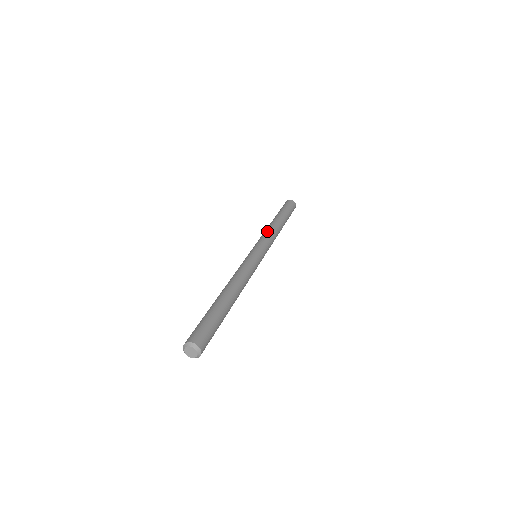
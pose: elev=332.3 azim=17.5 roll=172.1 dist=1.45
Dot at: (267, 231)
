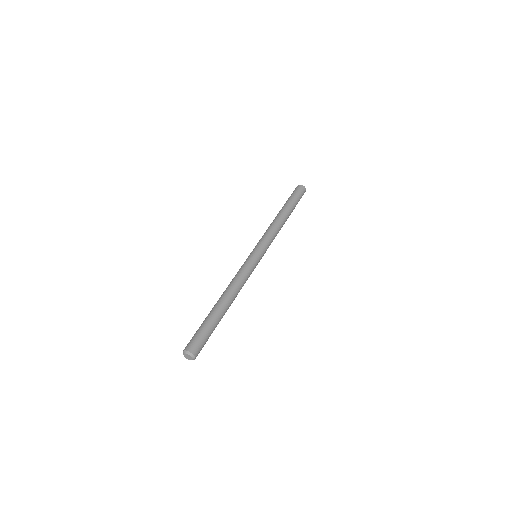
Dot at: (273, 229)
